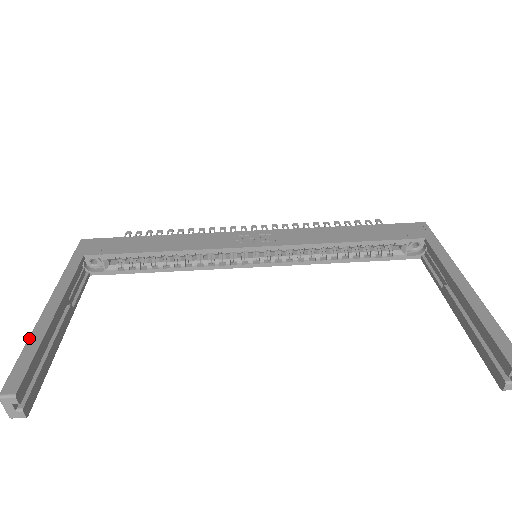
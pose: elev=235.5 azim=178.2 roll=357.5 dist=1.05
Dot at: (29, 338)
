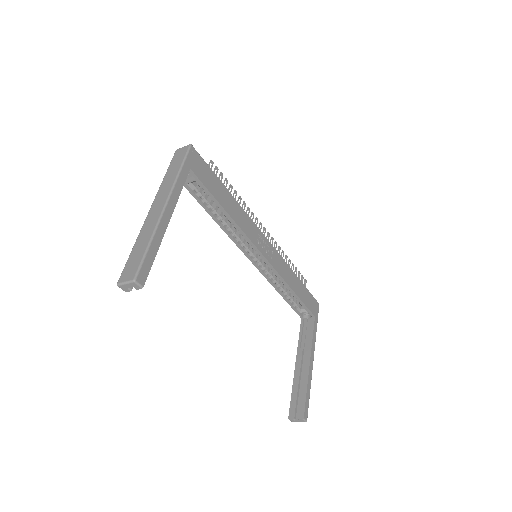
Dot at: (154, 236)
